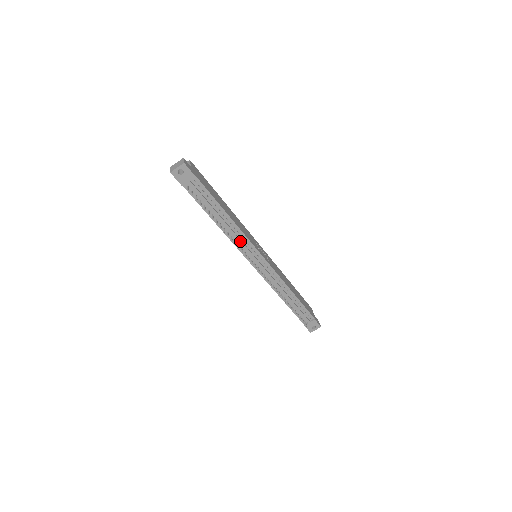
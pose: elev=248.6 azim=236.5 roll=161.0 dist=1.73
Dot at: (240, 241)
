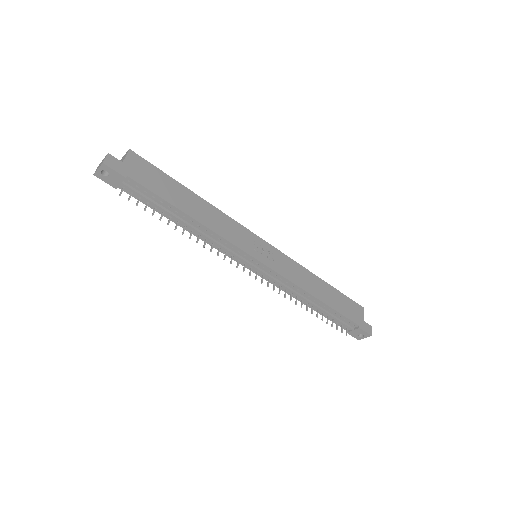
Dot at: (219, 245)
